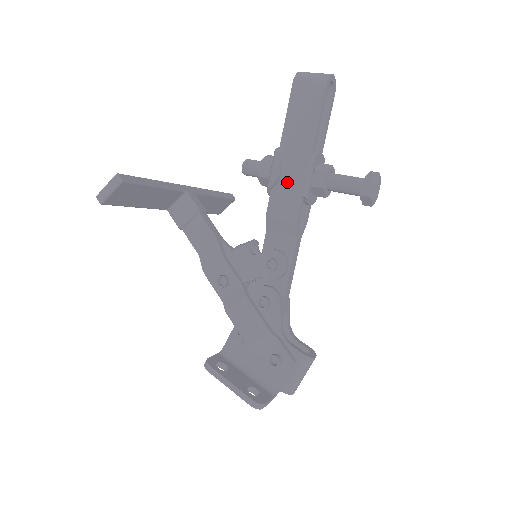
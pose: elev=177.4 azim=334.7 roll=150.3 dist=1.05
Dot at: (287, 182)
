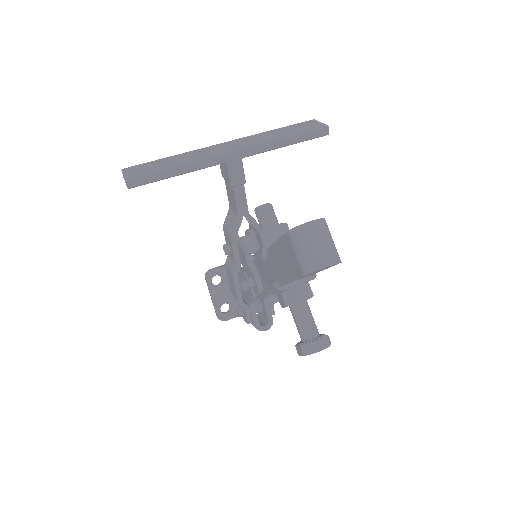
Dot at: (266, 270)
